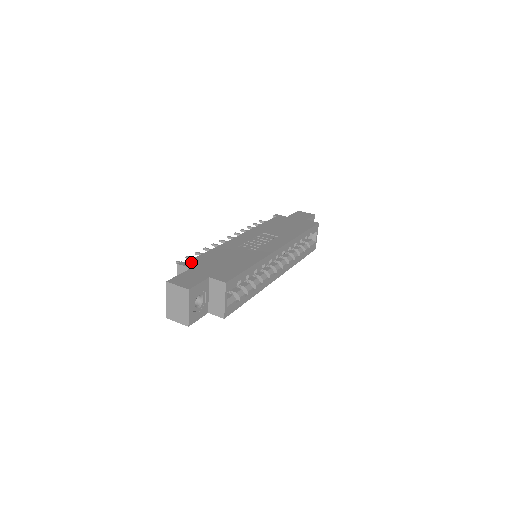
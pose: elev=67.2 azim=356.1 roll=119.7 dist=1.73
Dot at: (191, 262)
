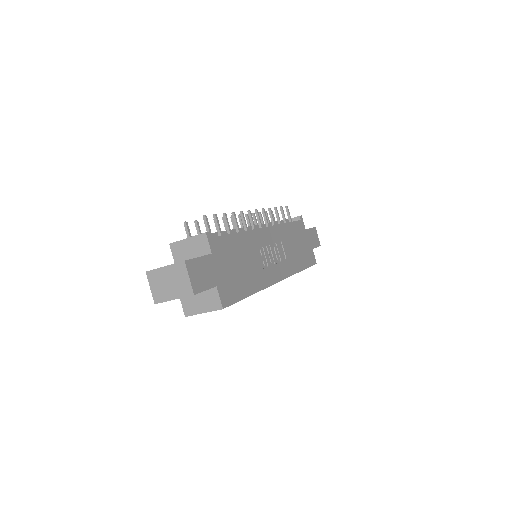
Dot at: (217, 242)
